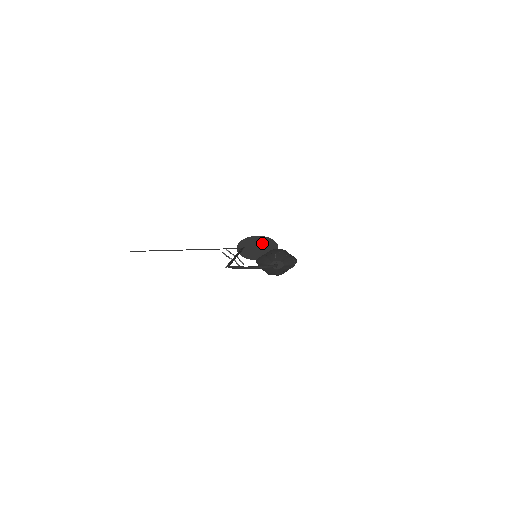
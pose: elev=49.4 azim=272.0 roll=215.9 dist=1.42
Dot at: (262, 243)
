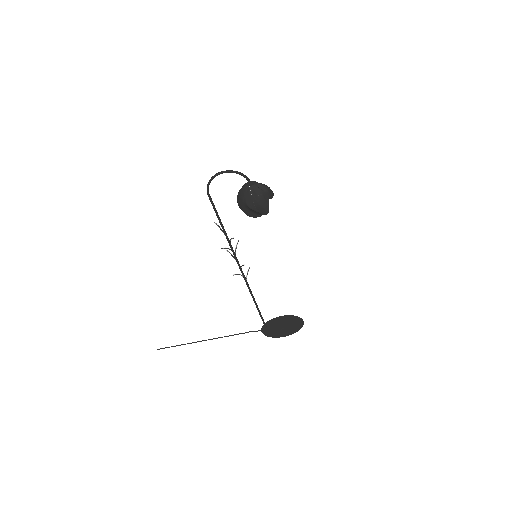
Dot at: (287, 321)
